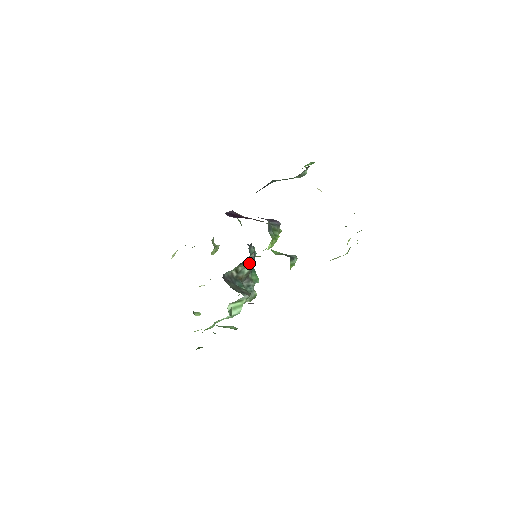
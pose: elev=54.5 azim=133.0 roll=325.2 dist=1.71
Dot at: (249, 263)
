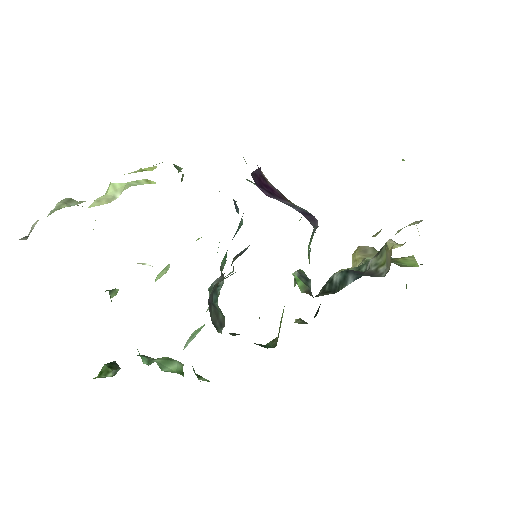
Dot at: (237, 256)
